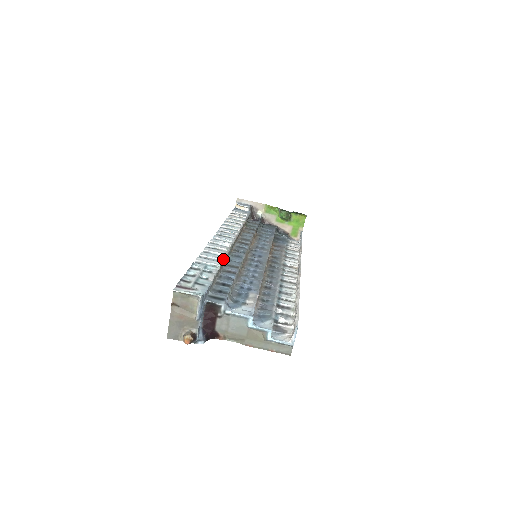
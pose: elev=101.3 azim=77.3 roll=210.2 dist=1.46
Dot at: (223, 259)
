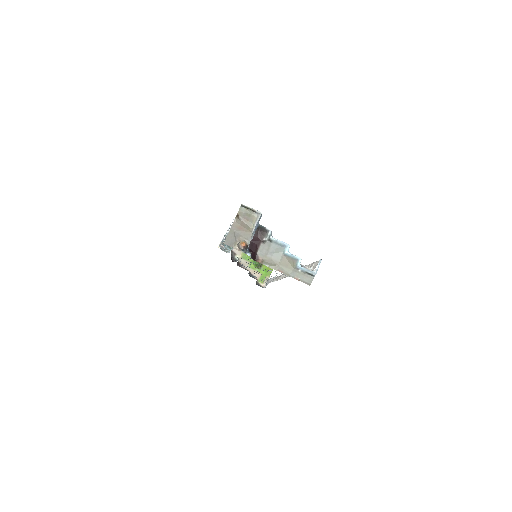
Dot at: occluded
